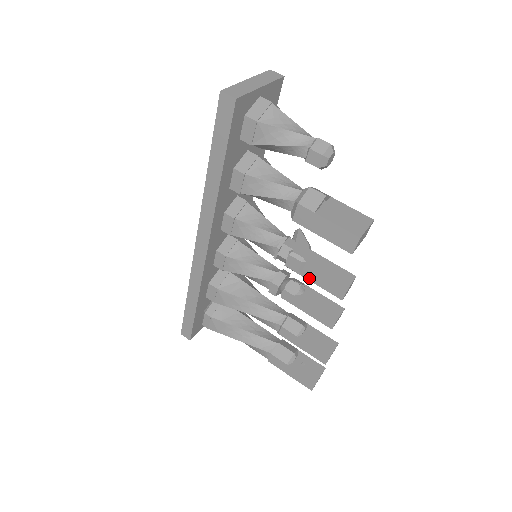
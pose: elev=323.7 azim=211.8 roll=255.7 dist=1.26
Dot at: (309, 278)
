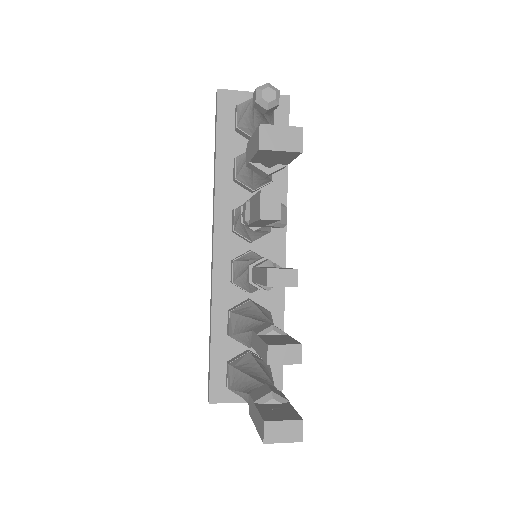
Dot at: (251, 220)
